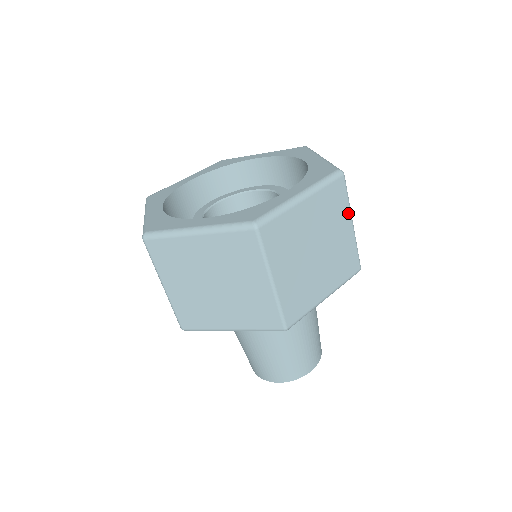
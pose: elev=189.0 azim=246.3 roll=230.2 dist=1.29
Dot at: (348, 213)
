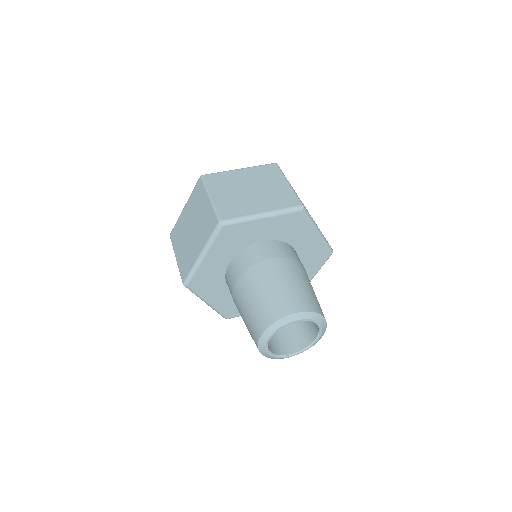
Dot at: (282, 178)
